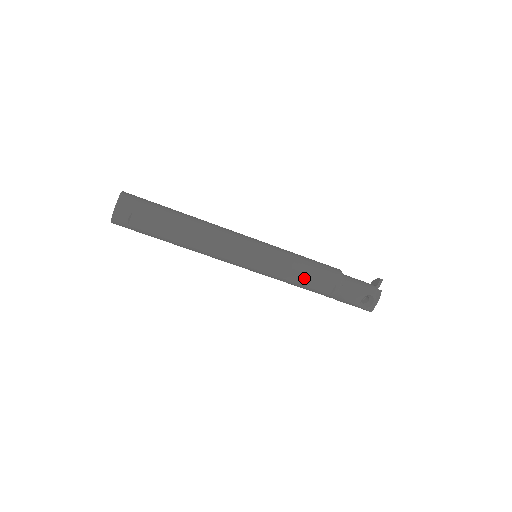
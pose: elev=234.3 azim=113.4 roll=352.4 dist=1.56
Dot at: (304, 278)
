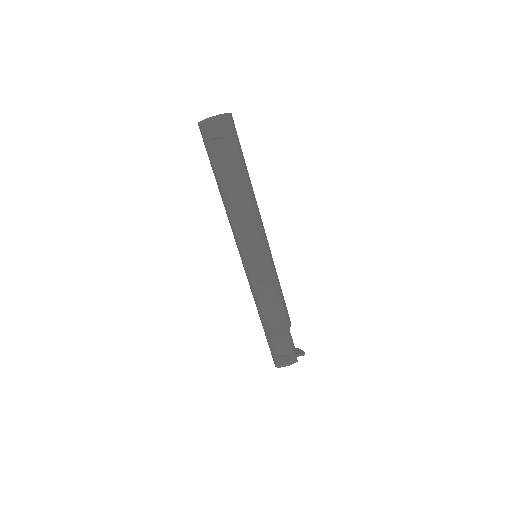
Dot at: (268, 304)
